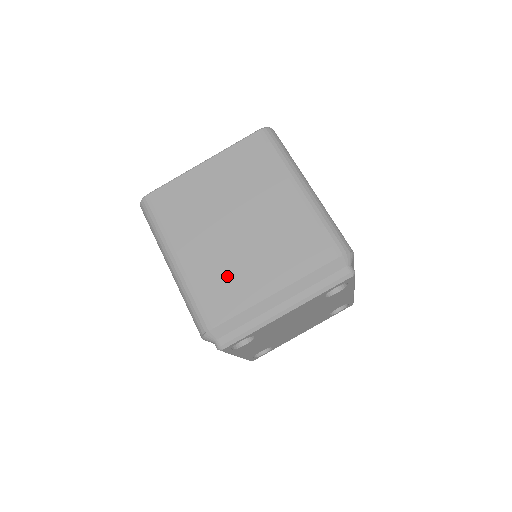
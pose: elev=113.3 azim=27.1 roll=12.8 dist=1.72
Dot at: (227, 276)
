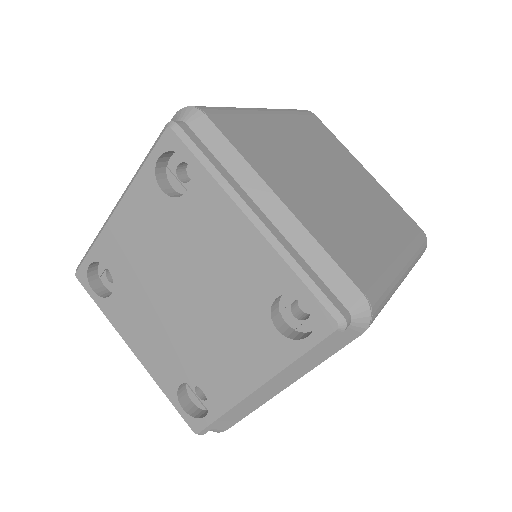
Dot at: (275, 153)
